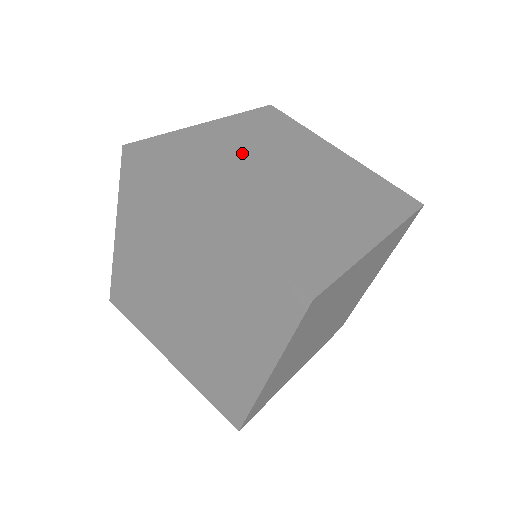
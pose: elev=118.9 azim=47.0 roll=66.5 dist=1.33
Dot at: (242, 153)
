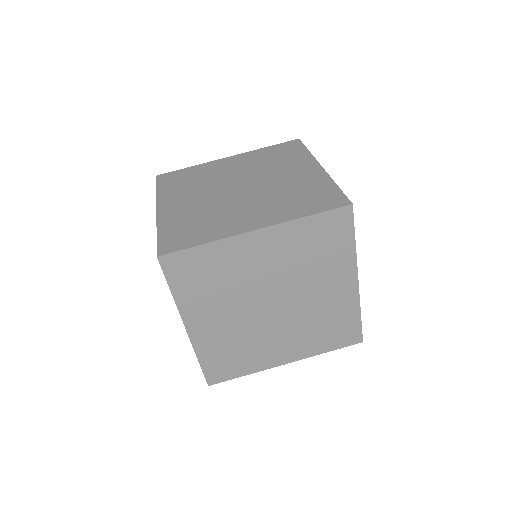
Dot at: (226, 174)
